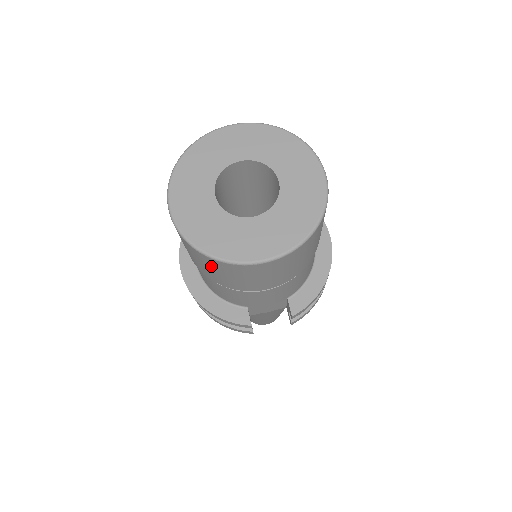
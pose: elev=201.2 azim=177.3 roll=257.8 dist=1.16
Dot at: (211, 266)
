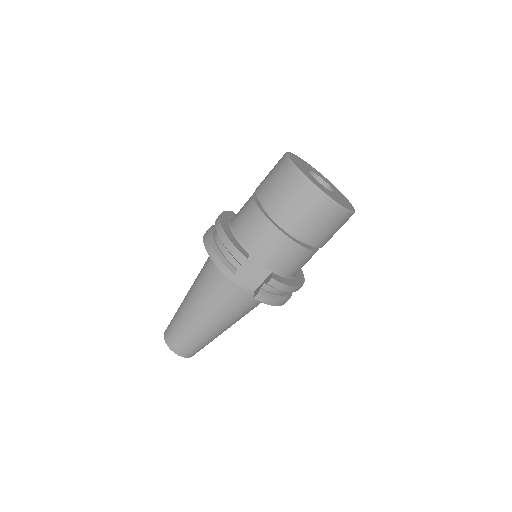
Dot at: (288, 183)
